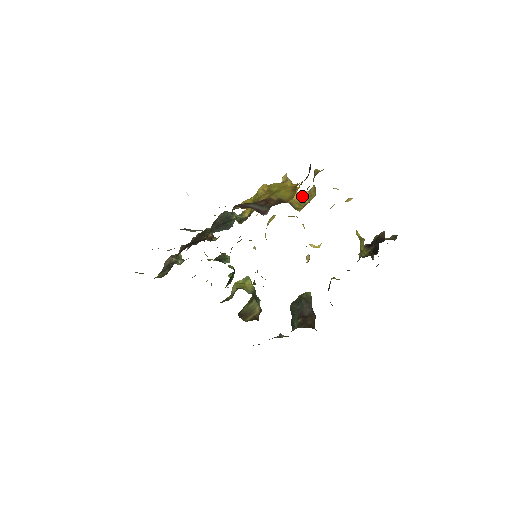
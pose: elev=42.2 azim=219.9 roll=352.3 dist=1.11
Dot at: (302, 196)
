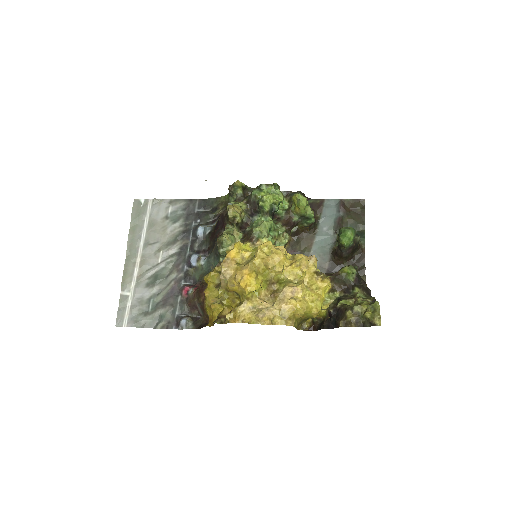
Dot at: (246, 291)
